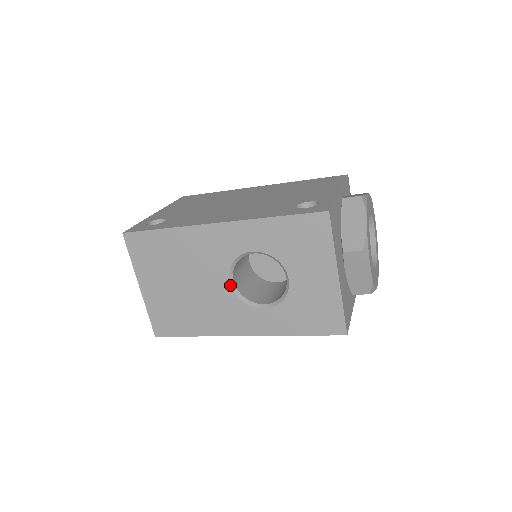
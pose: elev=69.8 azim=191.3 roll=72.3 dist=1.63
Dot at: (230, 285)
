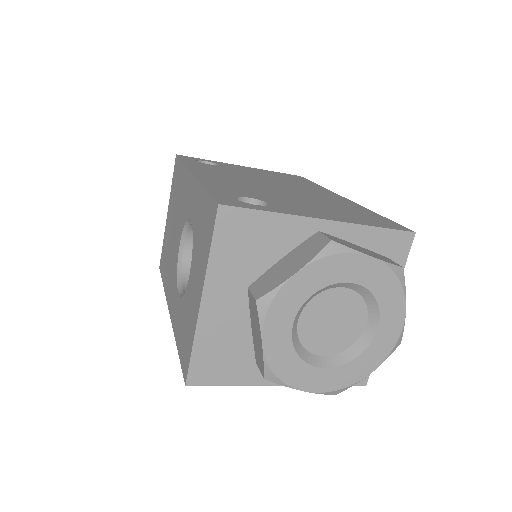
Dot at: (179, 249)
